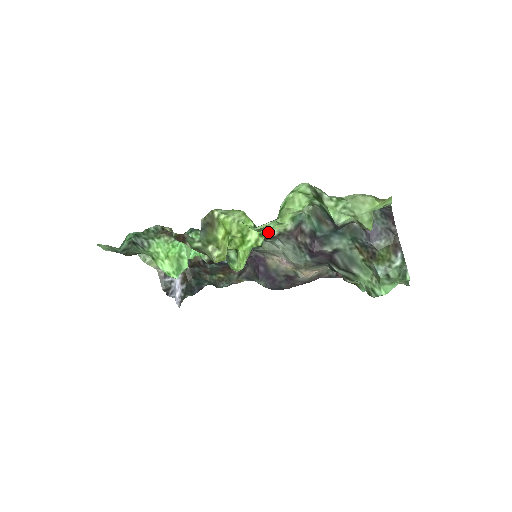
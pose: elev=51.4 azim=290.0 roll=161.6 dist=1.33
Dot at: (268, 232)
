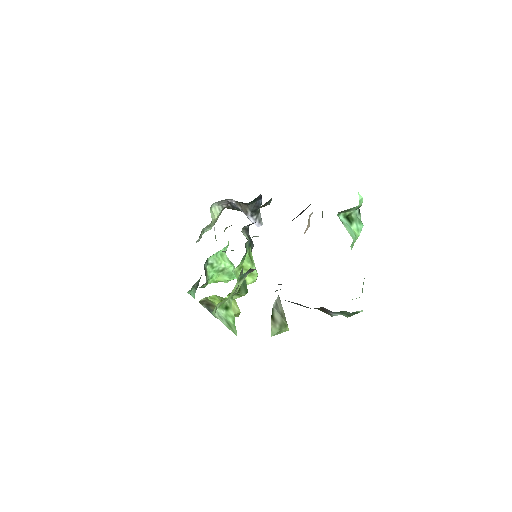
Dot at: (240, 273)
